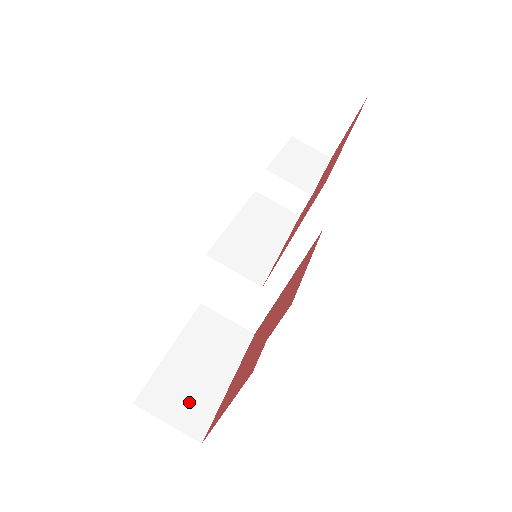
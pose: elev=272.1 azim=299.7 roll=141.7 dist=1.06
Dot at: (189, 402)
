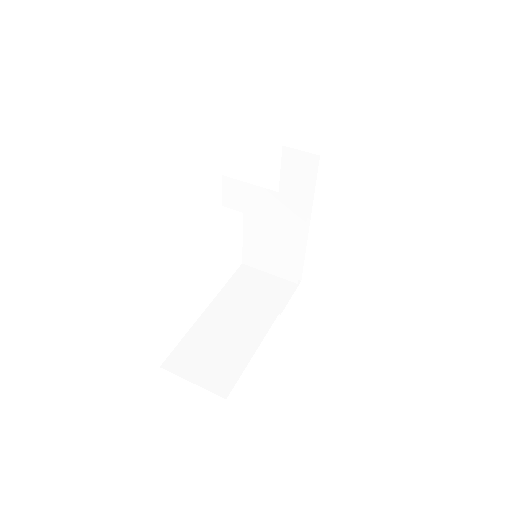
Dot at: occluded
